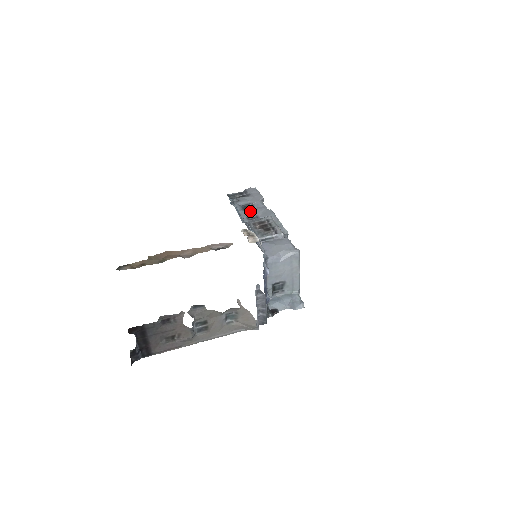
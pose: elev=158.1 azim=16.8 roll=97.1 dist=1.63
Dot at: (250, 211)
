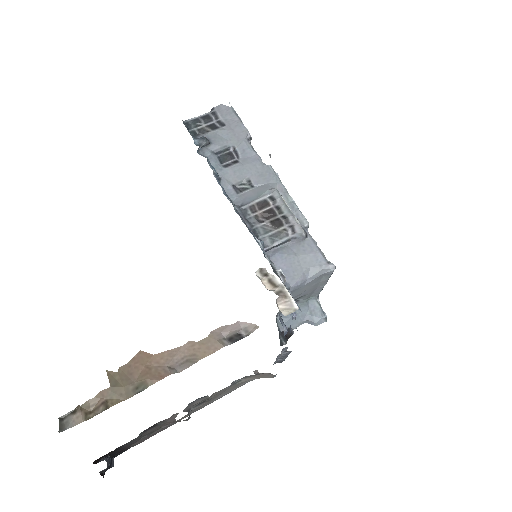
Dot at: (235, 170)
